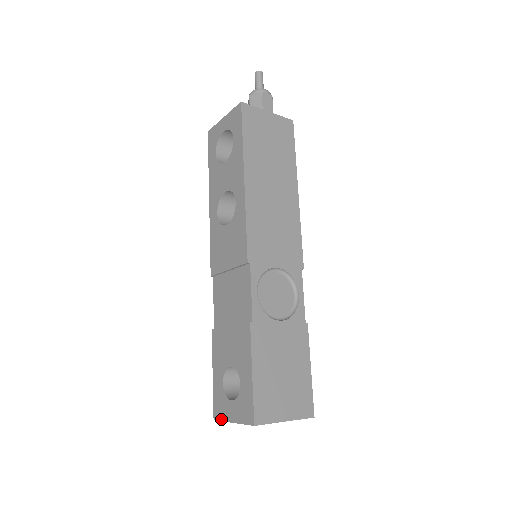
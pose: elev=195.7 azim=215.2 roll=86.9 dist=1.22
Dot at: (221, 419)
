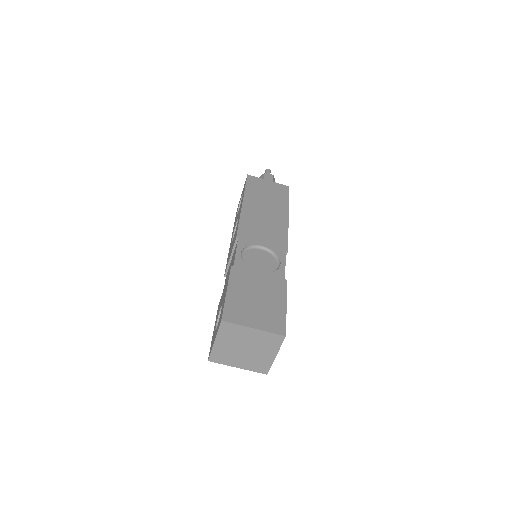
Dot at: (210, 351)
